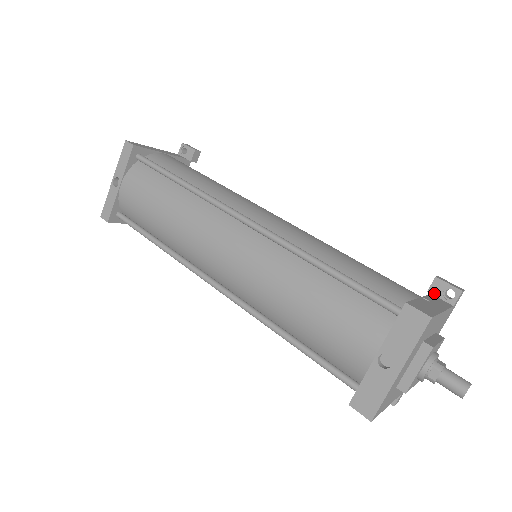
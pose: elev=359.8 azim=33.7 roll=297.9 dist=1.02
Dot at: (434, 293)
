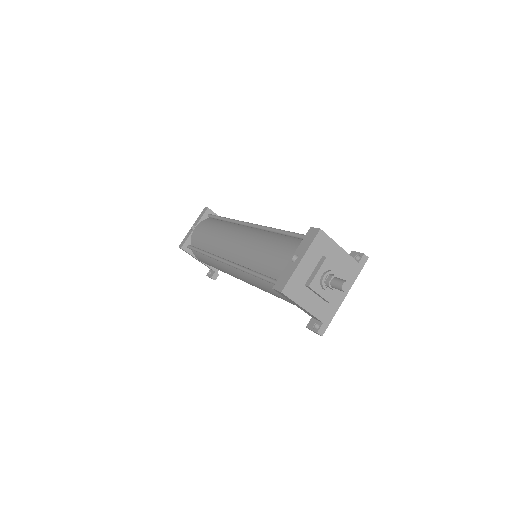
Dot at: occluded
